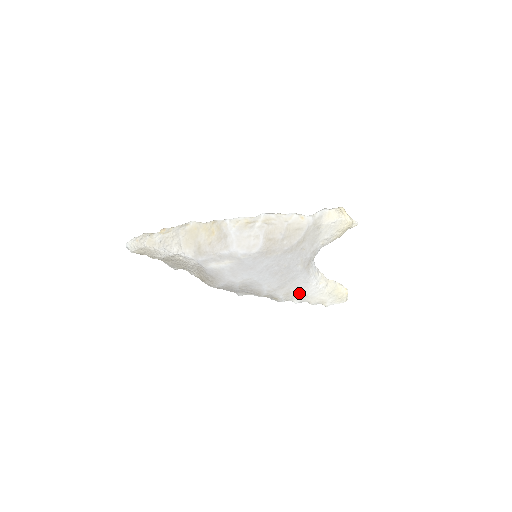
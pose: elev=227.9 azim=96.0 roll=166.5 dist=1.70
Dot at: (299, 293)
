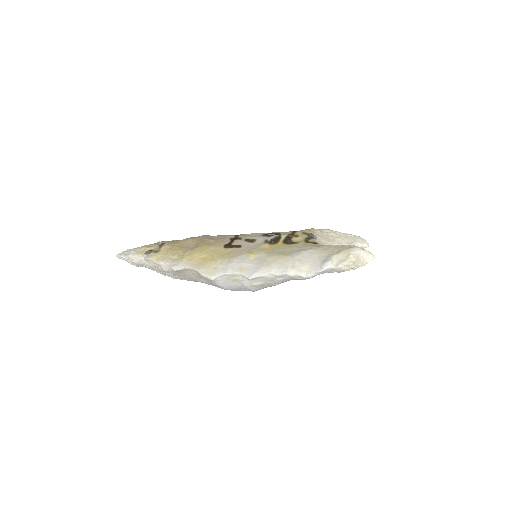
Dot at: occluded
